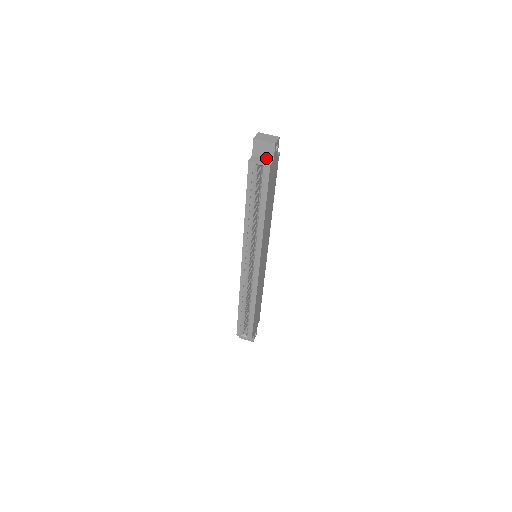
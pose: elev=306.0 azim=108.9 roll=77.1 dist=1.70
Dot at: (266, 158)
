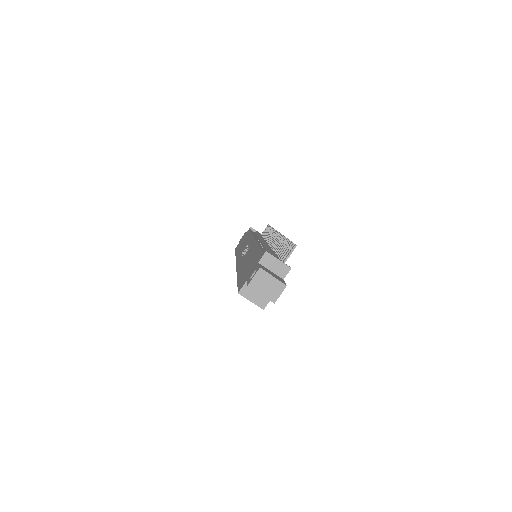
Dot at: occluded
